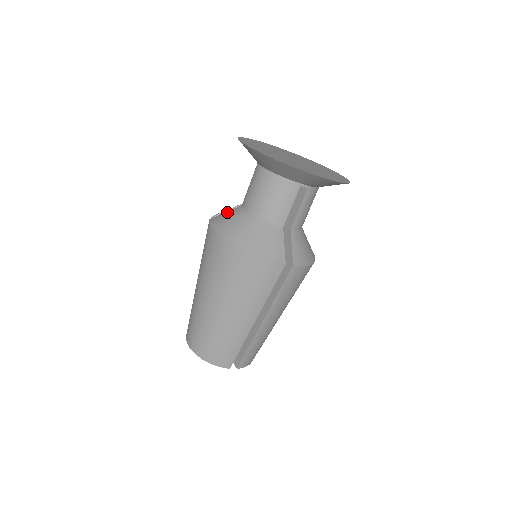
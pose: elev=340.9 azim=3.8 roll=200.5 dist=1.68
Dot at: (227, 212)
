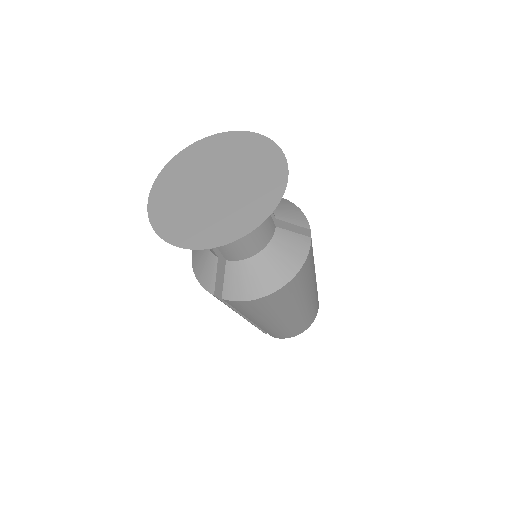
Dot at: (227, 279)
